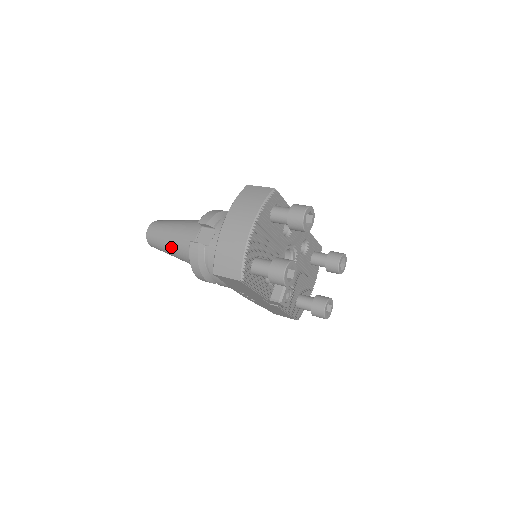
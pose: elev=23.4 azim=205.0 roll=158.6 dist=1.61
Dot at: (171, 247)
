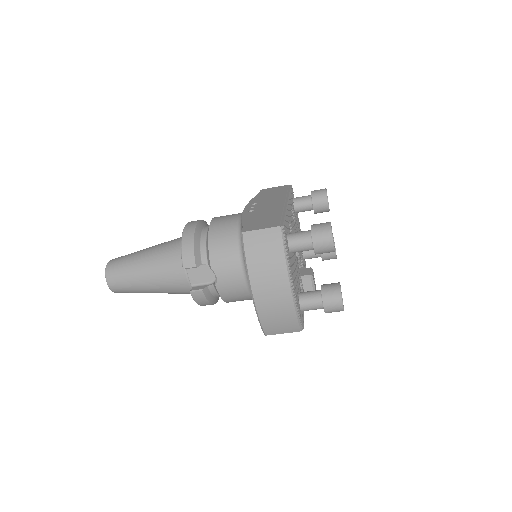
Dot at: (156, 292)
